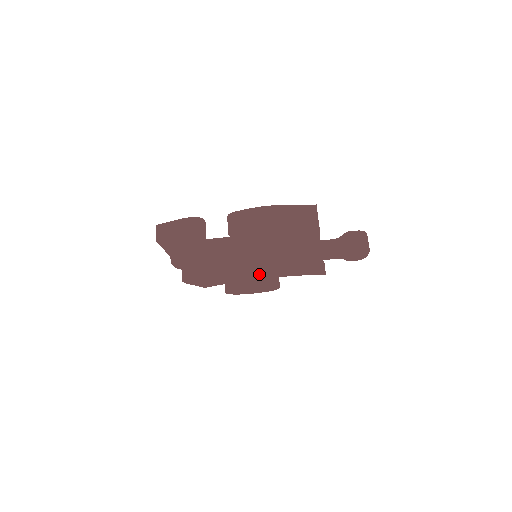
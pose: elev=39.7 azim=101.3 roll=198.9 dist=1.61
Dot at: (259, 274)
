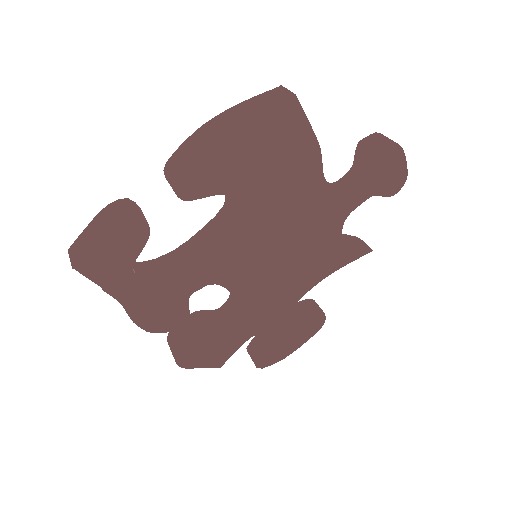
Dot at: (280, 293)
